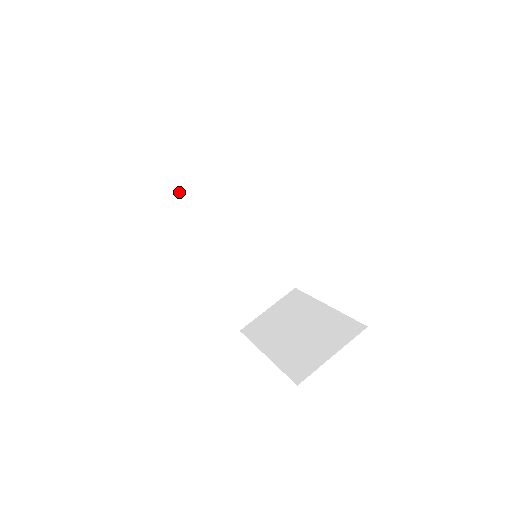
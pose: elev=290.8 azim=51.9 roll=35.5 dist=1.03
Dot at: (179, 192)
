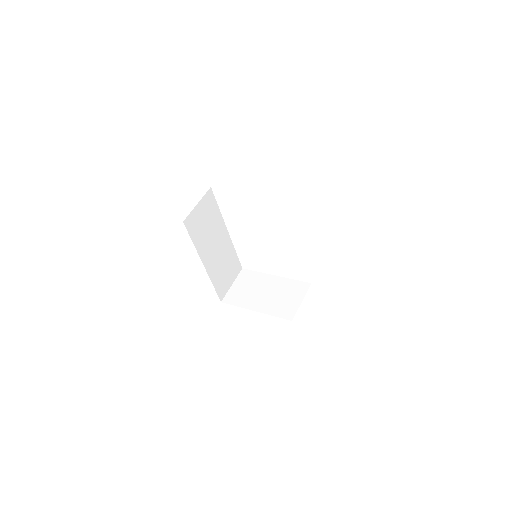
Dot at: (198, 222)
